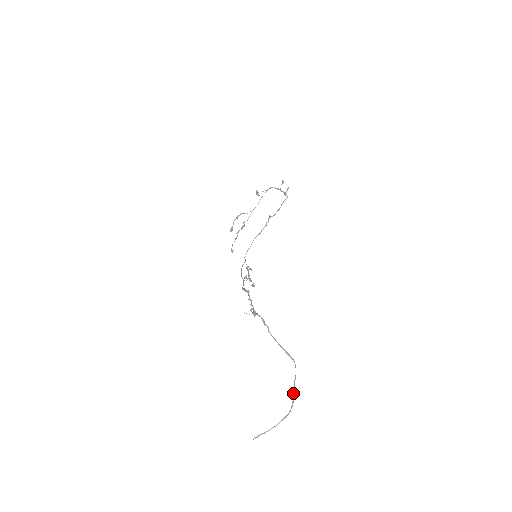
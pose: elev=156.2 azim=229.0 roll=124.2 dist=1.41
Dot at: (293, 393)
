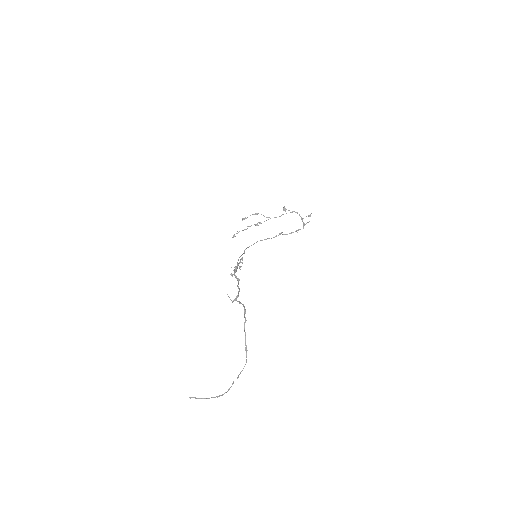
Dot at: occluded
